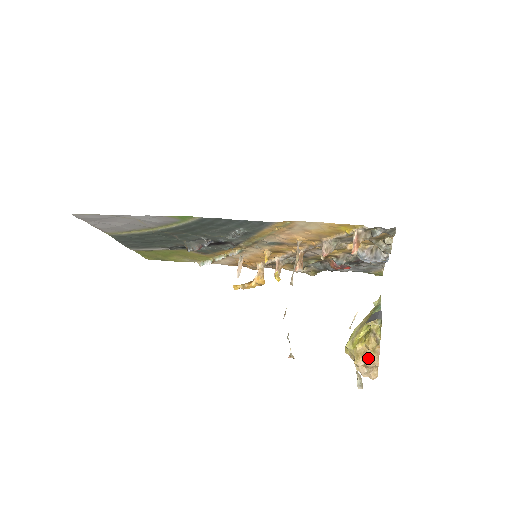
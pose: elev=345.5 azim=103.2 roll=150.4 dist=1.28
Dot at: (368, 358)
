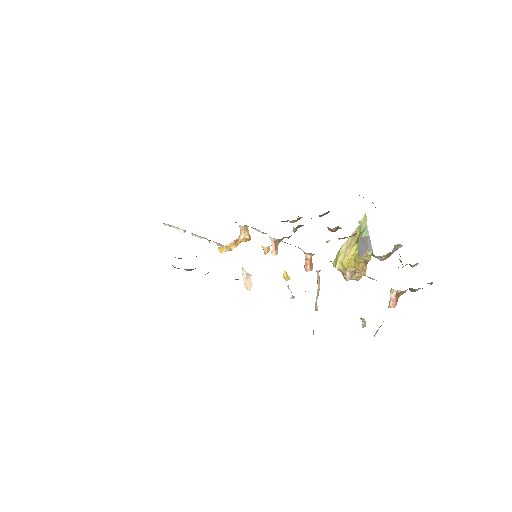
Dot at: (357, 275)
